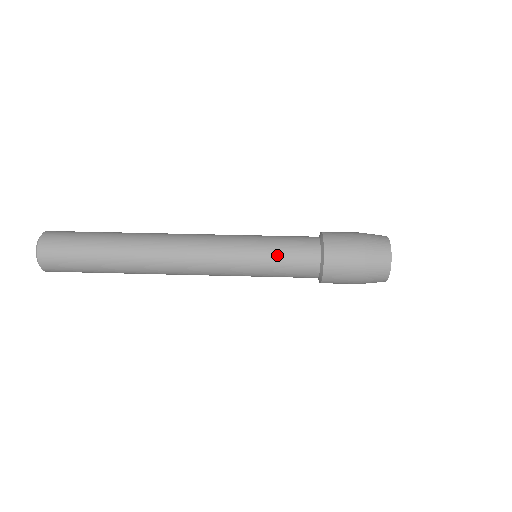
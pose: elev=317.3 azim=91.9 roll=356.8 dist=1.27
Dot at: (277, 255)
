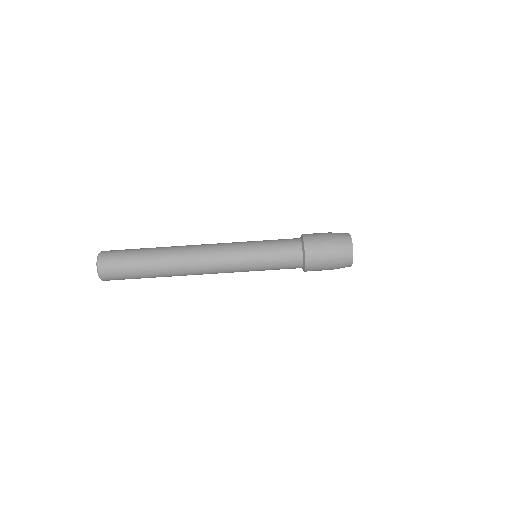
Dot at: (271, 257)
